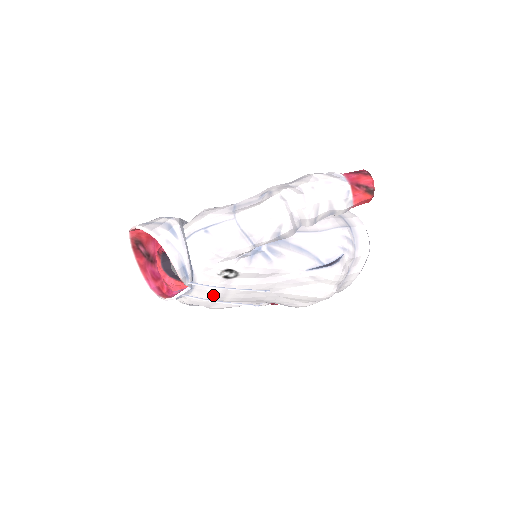
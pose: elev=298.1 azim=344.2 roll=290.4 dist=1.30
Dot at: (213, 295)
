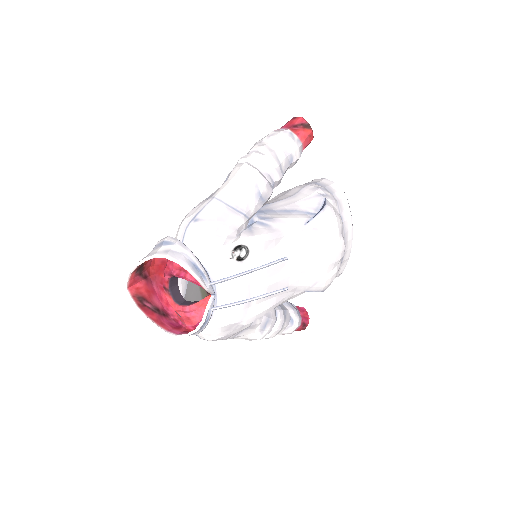
Dot at: (239, 295)
